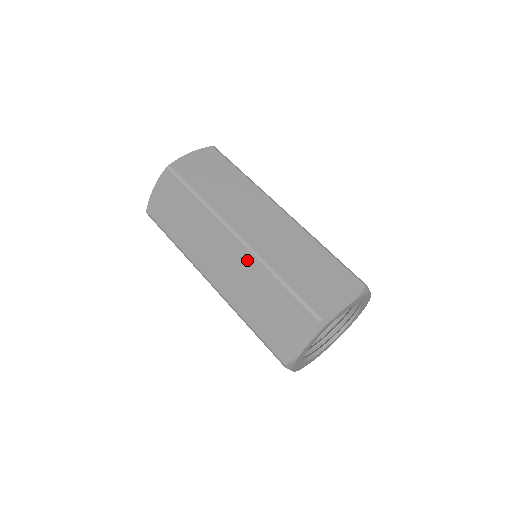
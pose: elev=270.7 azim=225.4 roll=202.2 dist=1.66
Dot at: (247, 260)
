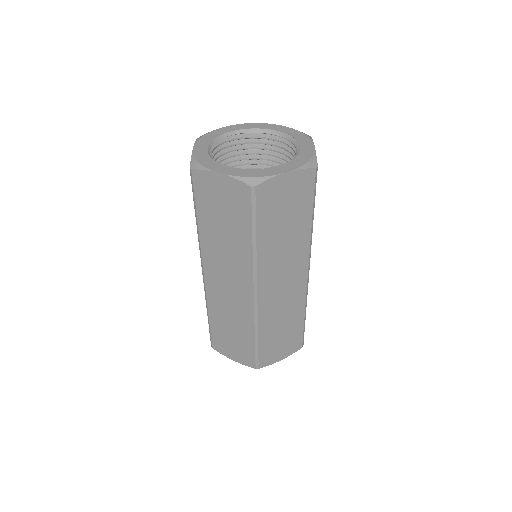
Dot at: (247, 308)
